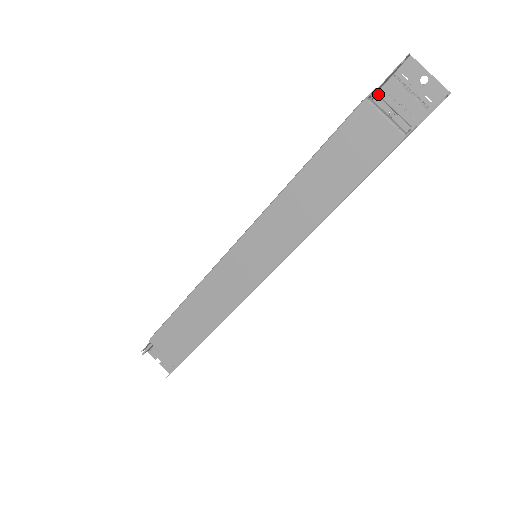
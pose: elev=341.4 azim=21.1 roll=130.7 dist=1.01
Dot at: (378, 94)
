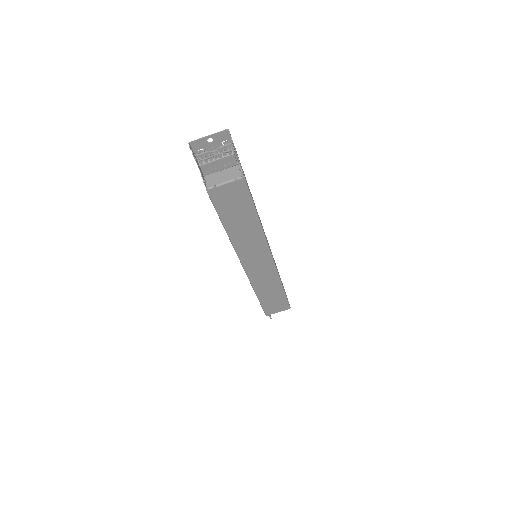
Dot at: occluded
